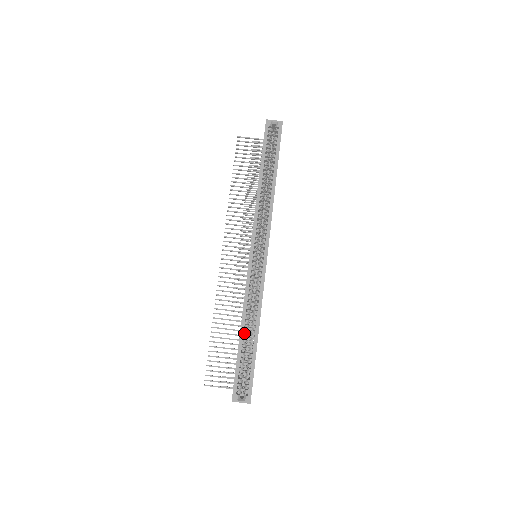
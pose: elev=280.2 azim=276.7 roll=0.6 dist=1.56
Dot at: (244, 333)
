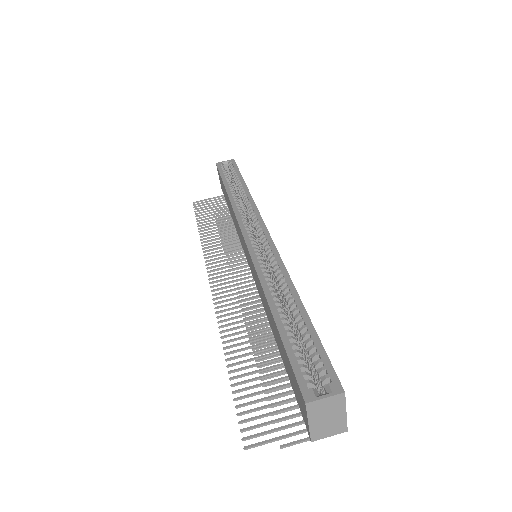
Dot at: (277, 307)
